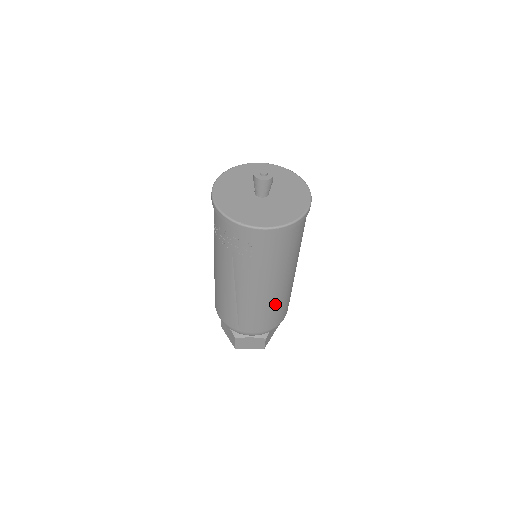
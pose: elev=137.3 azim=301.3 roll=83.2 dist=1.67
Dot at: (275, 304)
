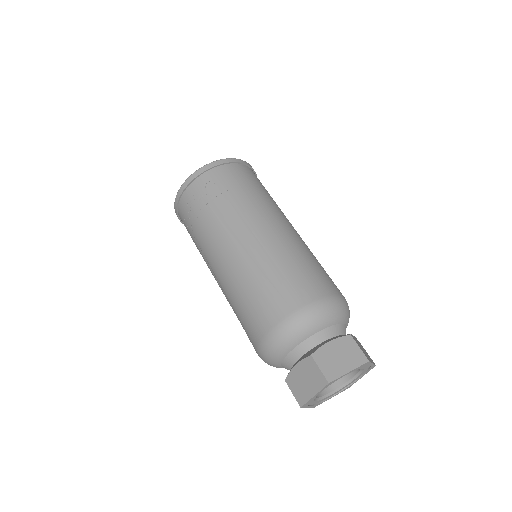
Dot at: (300, 251)
